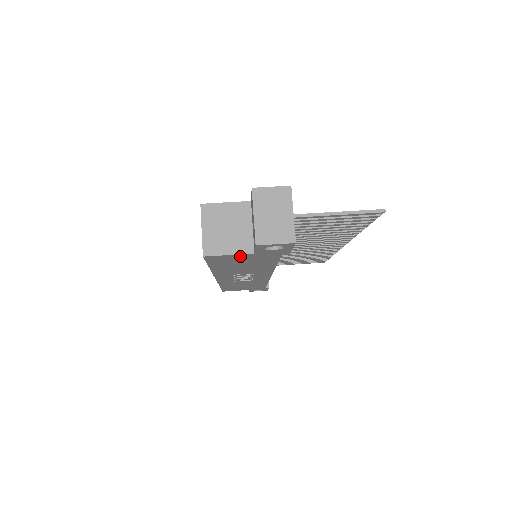
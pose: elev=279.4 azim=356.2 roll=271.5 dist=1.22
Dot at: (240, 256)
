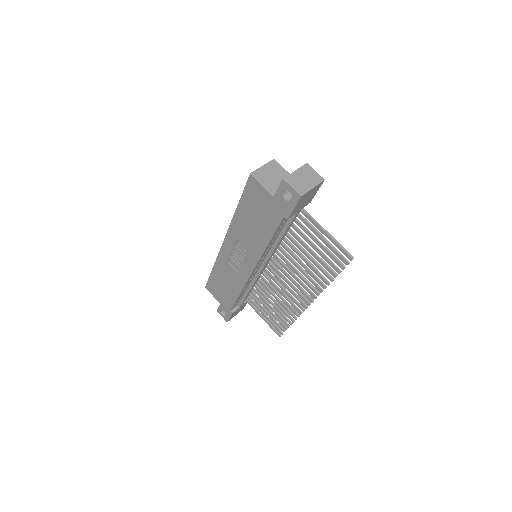
Dot at: (265, 195)
